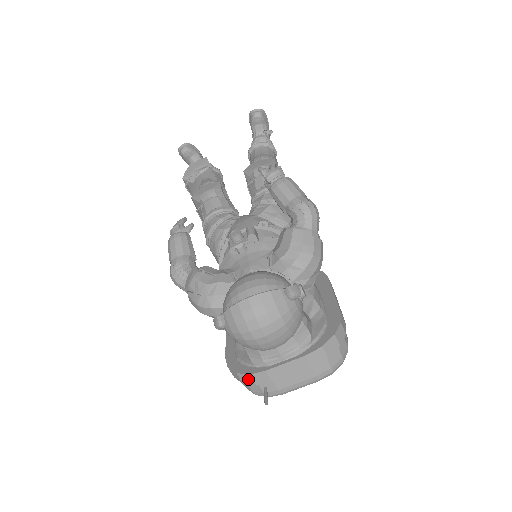
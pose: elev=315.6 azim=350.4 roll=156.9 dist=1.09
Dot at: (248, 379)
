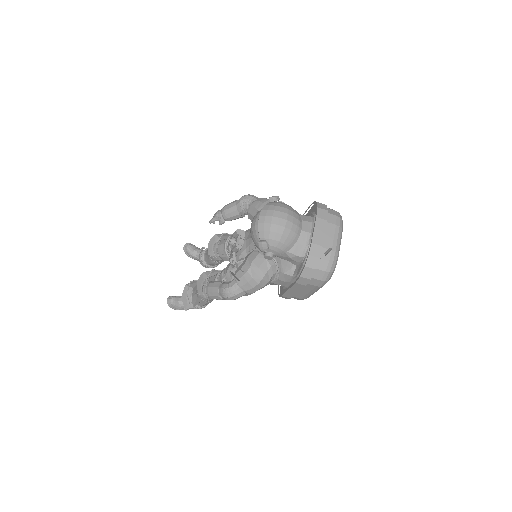
Dot at: (312, 260)
